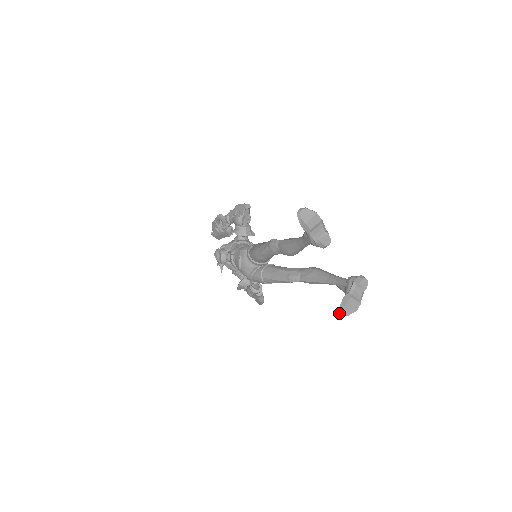
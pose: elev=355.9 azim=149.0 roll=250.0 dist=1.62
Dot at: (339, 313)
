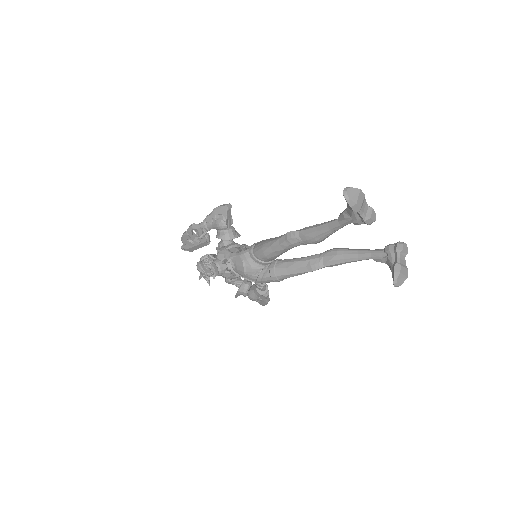
Dot at: (394, 285)
